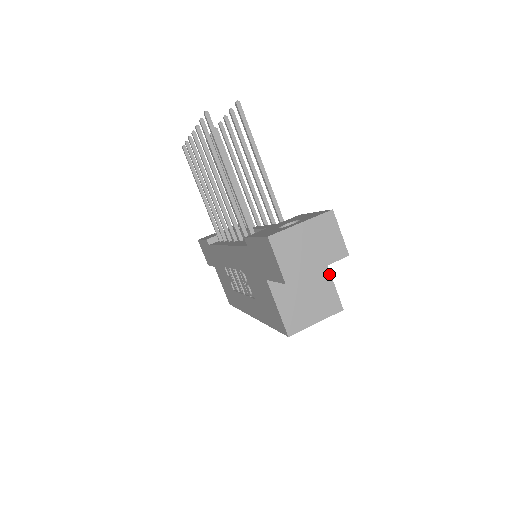
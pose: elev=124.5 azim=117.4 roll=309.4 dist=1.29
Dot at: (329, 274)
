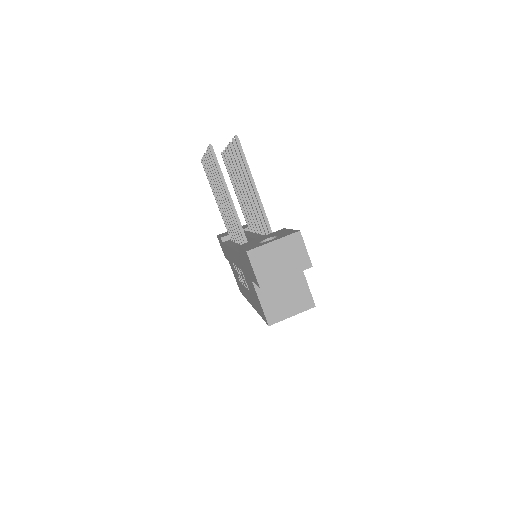
Dot at: (304, 278)
